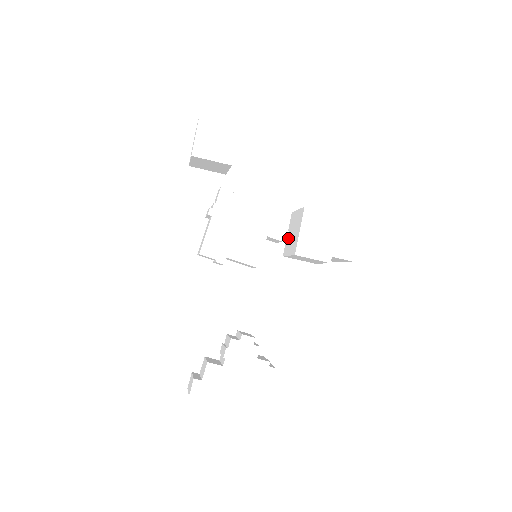
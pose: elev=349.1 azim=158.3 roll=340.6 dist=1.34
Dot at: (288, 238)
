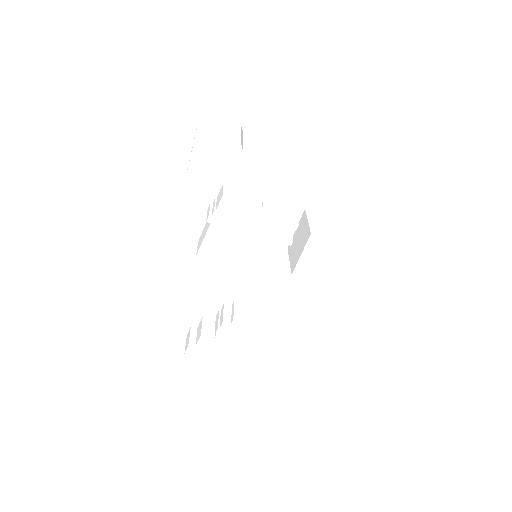
Dot at: (294, 237)
